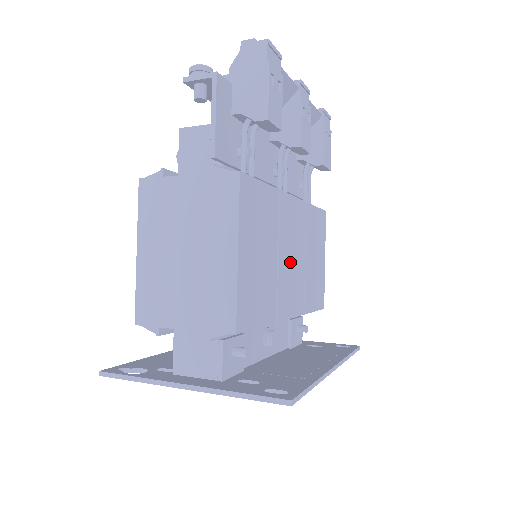
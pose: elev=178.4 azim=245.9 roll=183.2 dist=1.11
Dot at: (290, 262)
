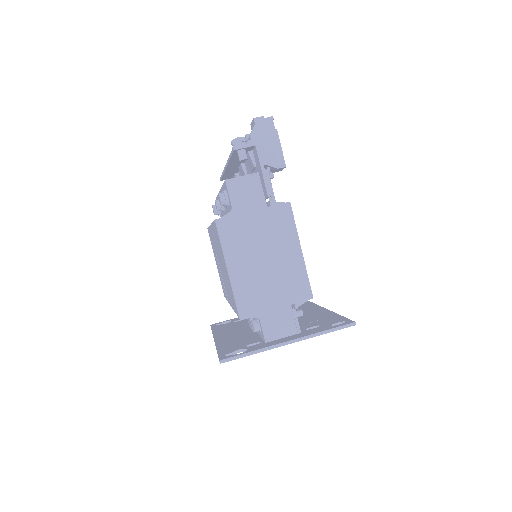
Dot at: occluded
